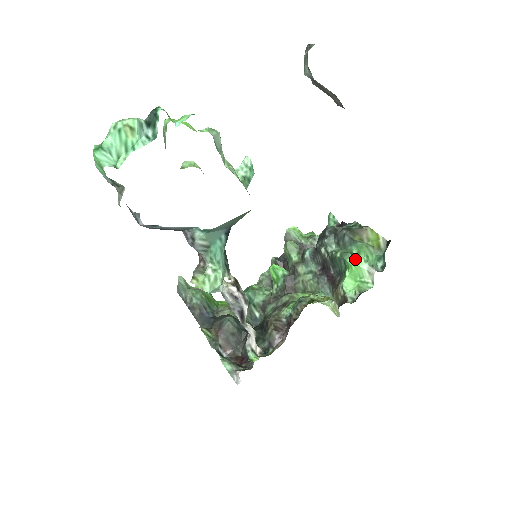
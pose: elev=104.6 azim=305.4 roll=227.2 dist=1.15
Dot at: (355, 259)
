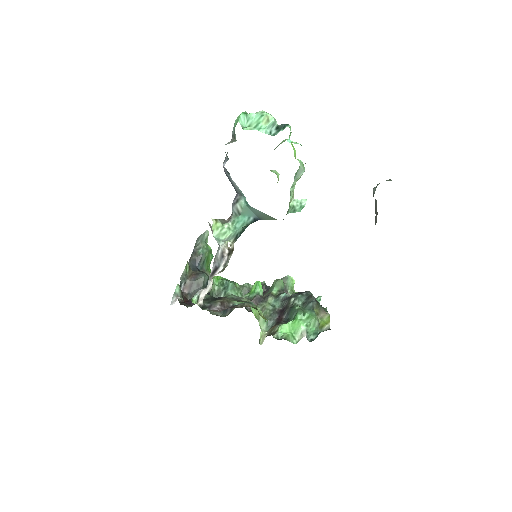
Dot at: (303, 319)
